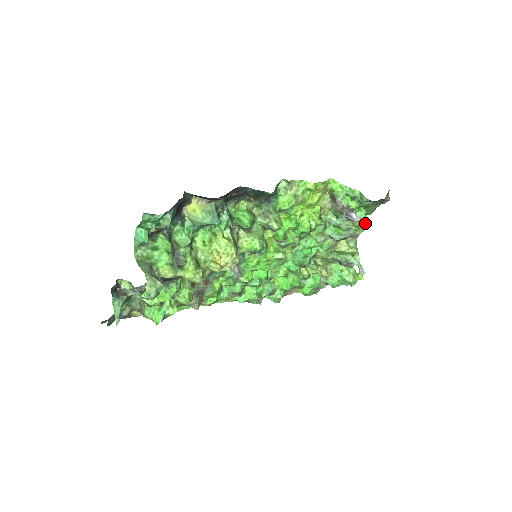
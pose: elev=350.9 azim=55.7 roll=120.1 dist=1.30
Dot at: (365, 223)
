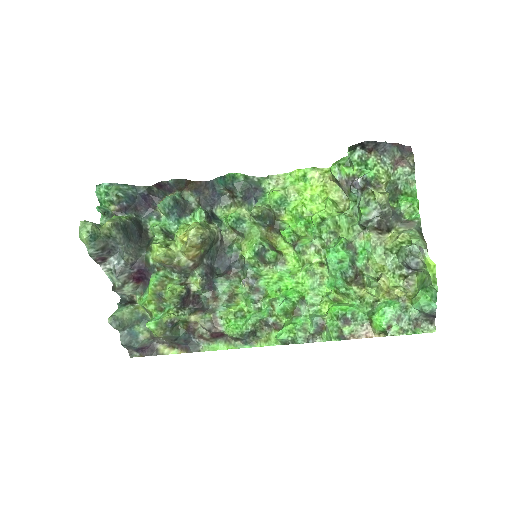
Dot at: (416, 205)
